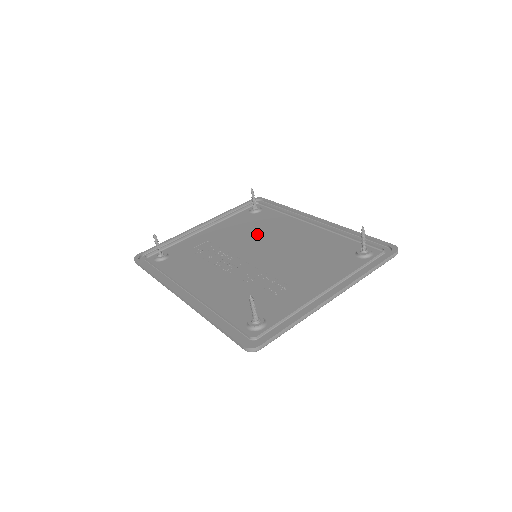
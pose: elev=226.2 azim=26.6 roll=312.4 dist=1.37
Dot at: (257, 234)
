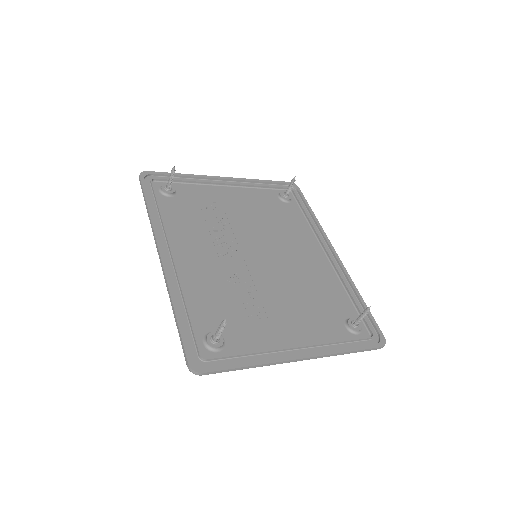
Dot at: (271, 229)
